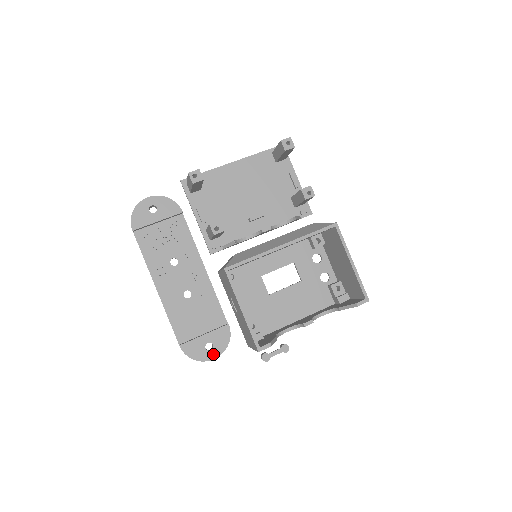
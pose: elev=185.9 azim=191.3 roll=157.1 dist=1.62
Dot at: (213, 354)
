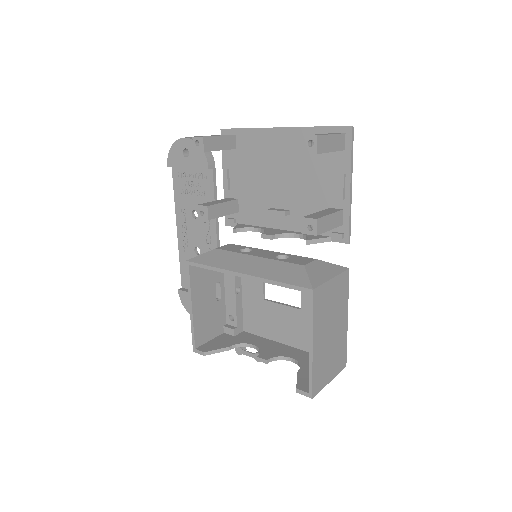
Dot at: occluded
